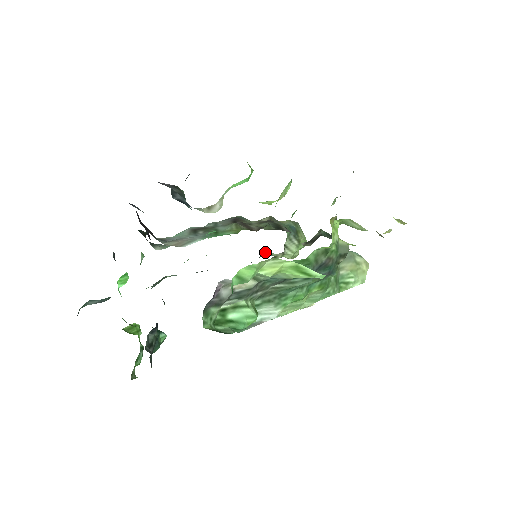
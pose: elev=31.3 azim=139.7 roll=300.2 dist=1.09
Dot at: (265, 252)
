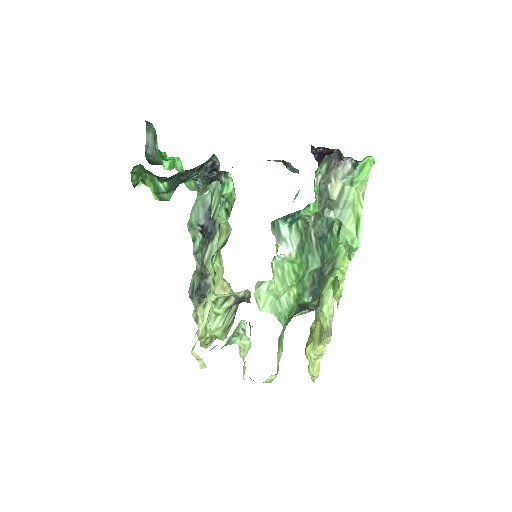
Dot at: (207, 302)
